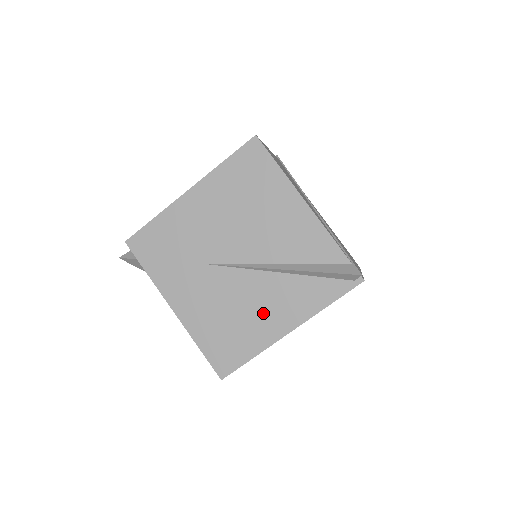
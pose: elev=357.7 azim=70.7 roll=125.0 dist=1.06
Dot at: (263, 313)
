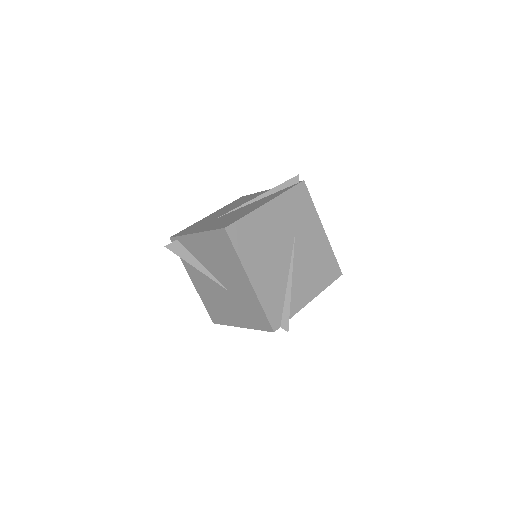
Dot at: (250, 208)
